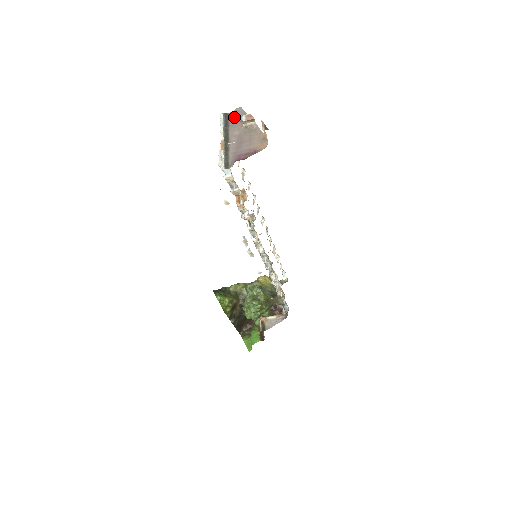
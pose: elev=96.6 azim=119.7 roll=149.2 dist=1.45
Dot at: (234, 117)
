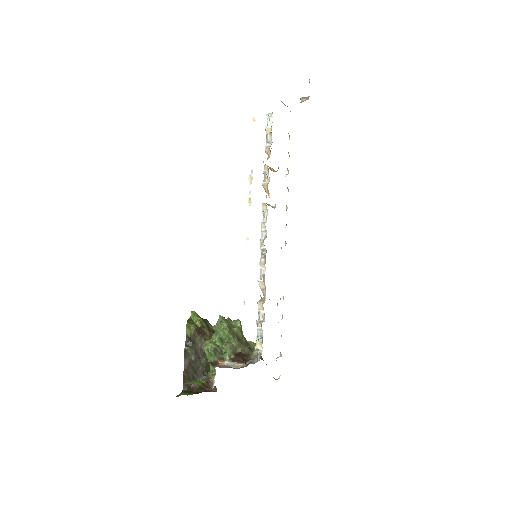
Dot at: occluded
